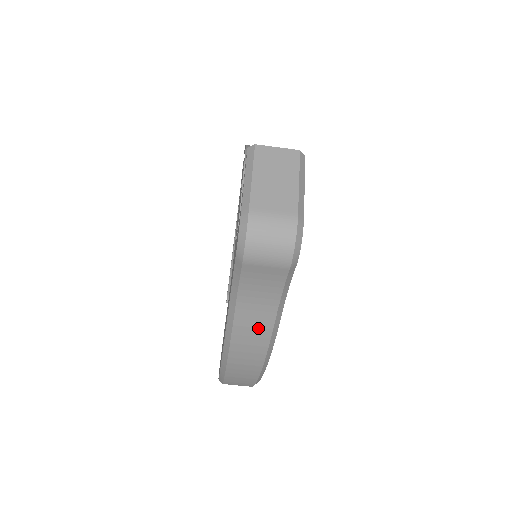
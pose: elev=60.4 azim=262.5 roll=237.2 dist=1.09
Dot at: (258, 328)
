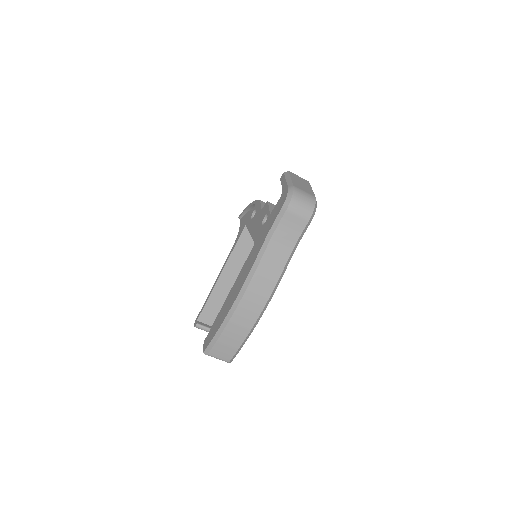
Dot at: (273, 271)
